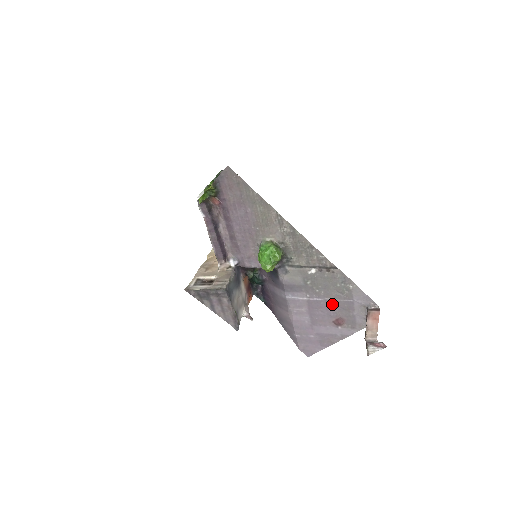
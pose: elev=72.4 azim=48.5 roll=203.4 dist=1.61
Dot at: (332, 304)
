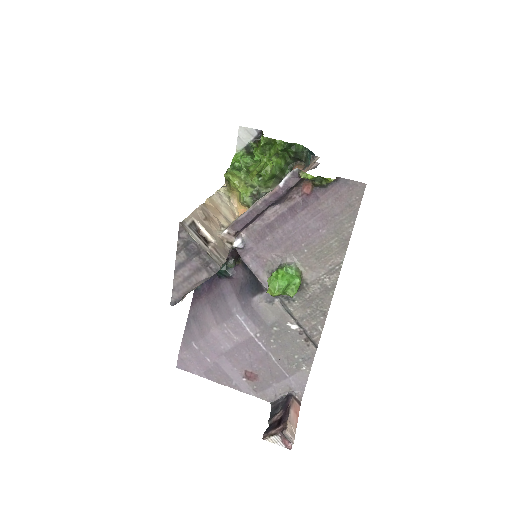
Dot at: (268, 361)
